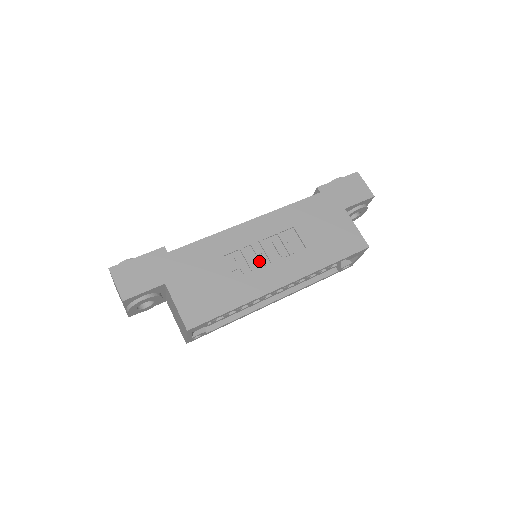
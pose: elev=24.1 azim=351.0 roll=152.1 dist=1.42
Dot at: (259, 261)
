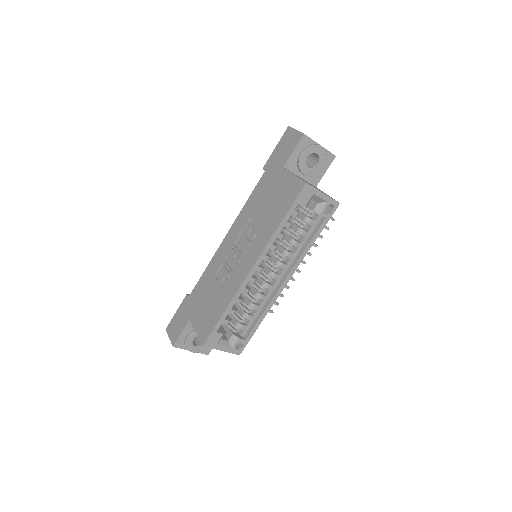
Dot at: (235, 262)
